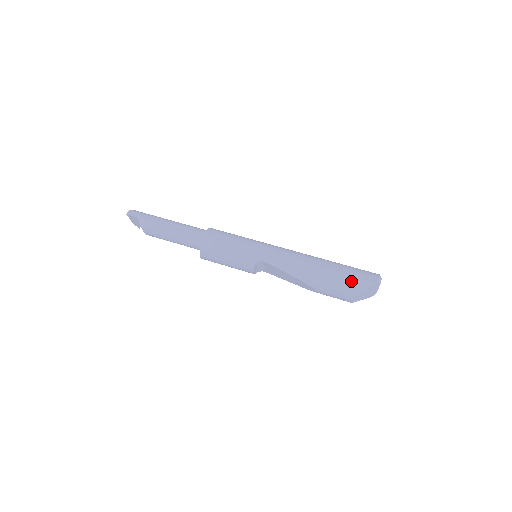
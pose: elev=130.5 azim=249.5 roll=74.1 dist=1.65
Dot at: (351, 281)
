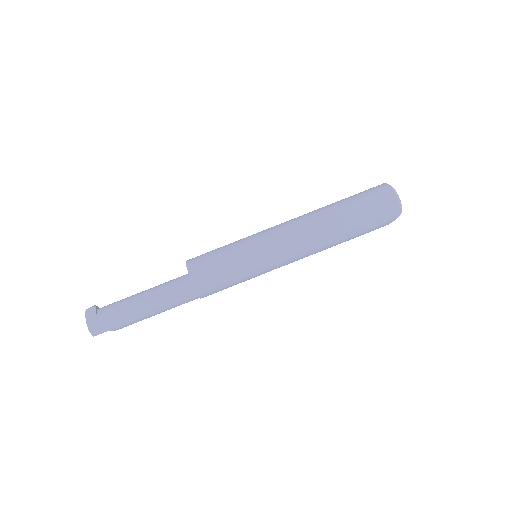
Dot at: (374, 229)
